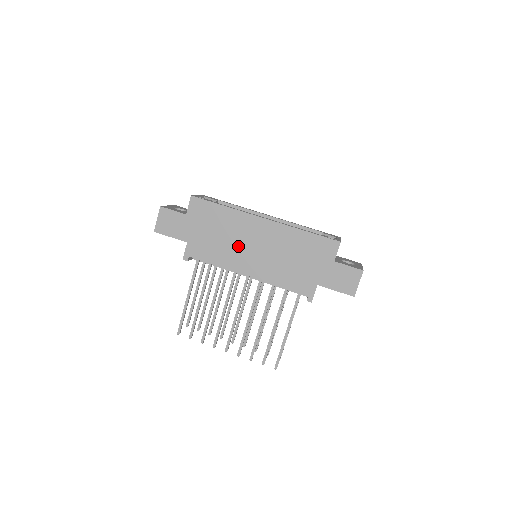
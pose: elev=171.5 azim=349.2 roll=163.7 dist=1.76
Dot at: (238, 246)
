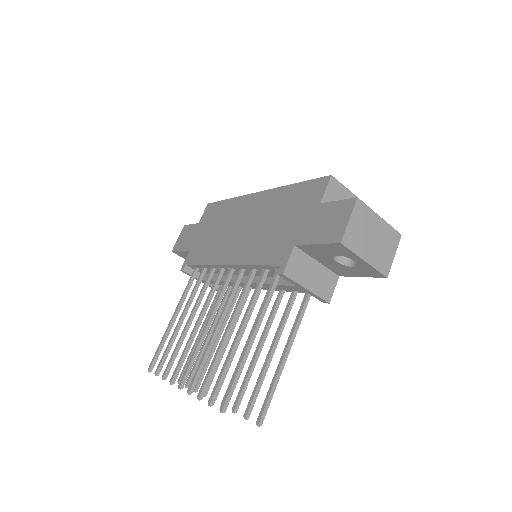
Dot at: (227, 234)
